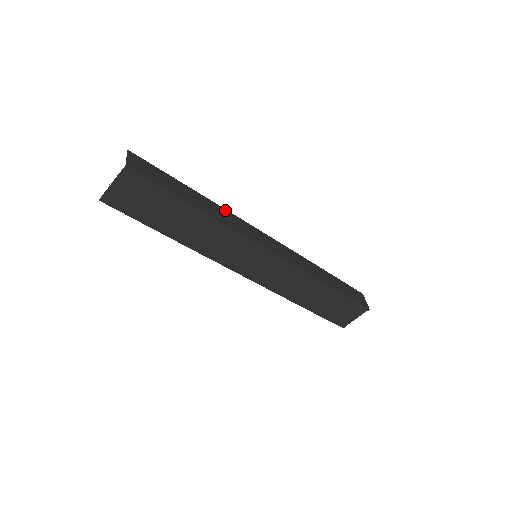
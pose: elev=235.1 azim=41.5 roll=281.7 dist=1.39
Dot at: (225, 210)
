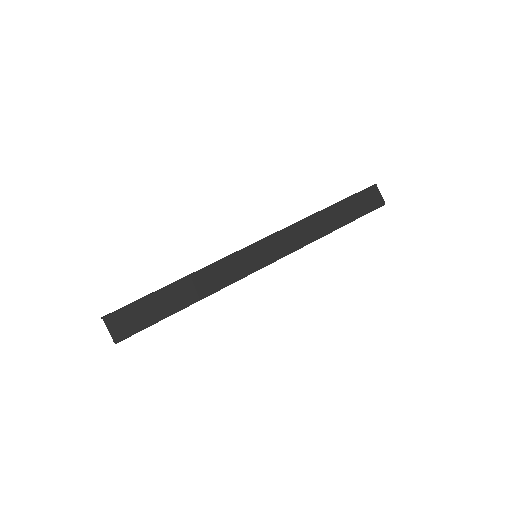
Dot at: (209, 268)
